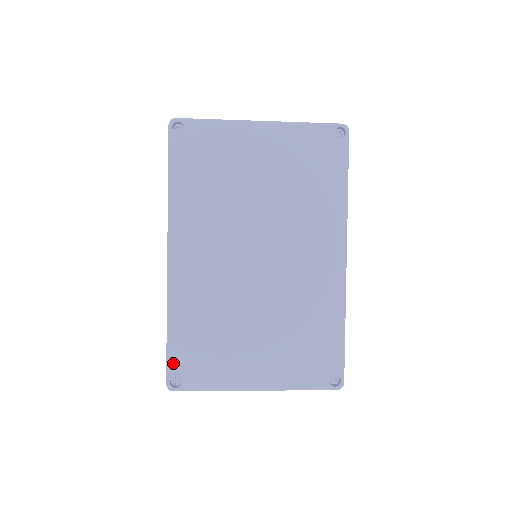
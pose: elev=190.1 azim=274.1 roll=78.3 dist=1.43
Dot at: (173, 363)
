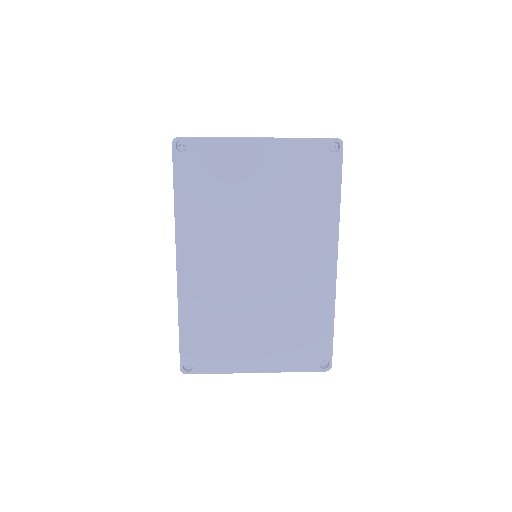
Dot at: (185, 352)
